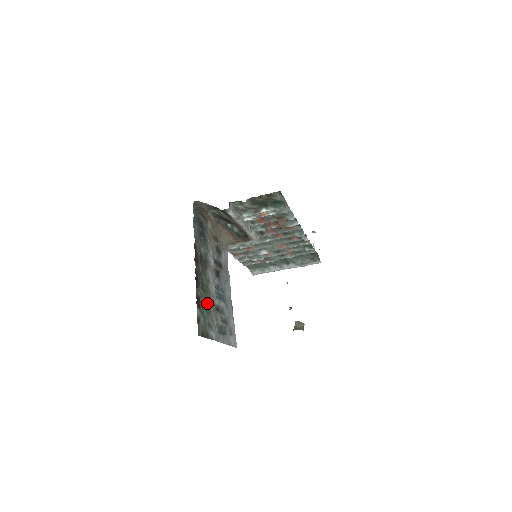
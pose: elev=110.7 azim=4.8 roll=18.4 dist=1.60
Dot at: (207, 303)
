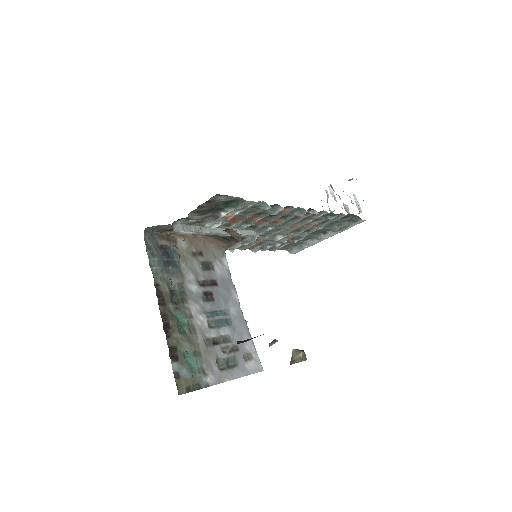
Dot at: (192, 345)
